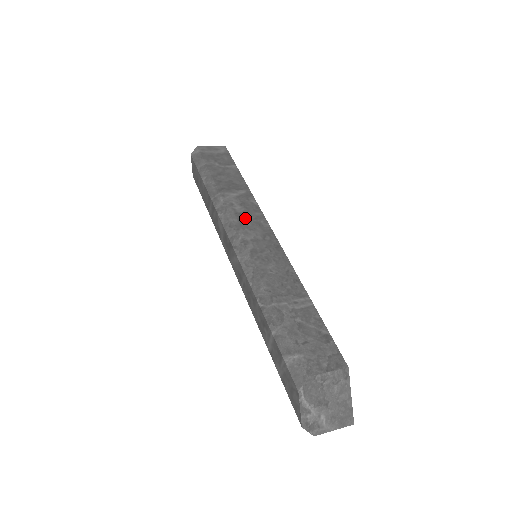
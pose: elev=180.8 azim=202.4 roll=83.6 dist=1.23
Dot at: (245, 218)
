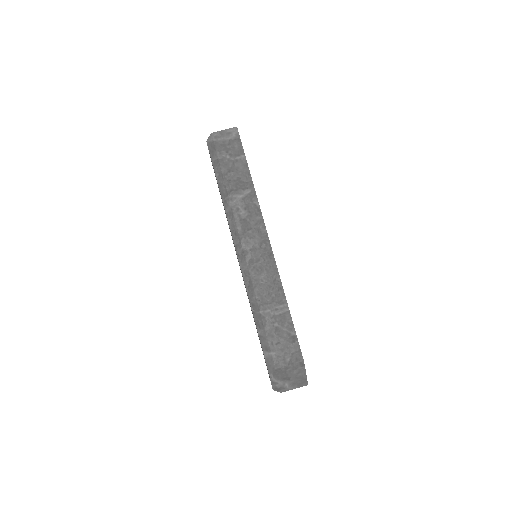
Dot at: (247, 225)
